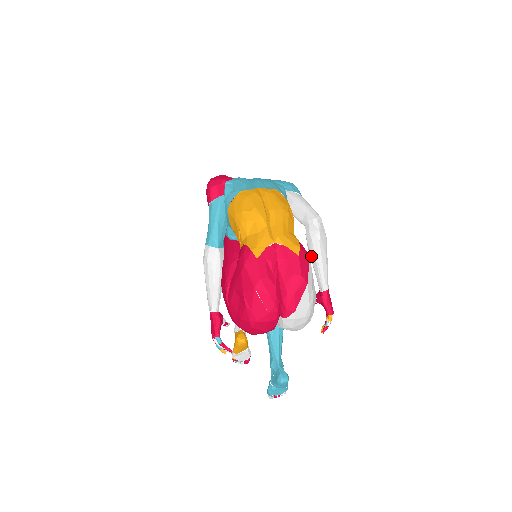
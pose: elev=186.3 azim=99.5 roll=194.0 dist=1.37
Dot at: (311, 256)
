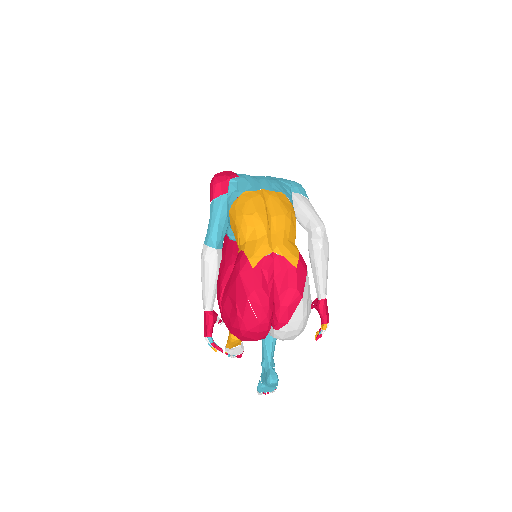
Dot at: (311, 264)
